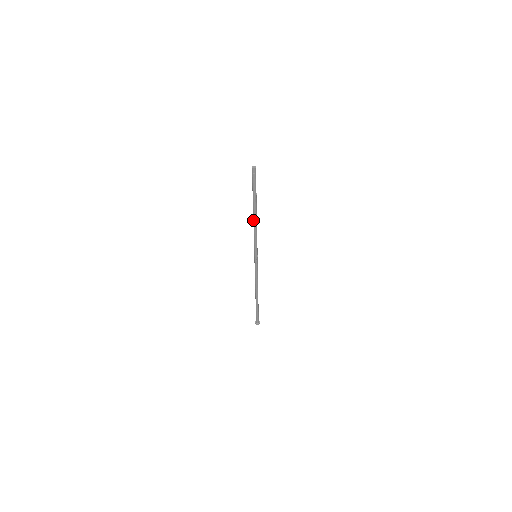
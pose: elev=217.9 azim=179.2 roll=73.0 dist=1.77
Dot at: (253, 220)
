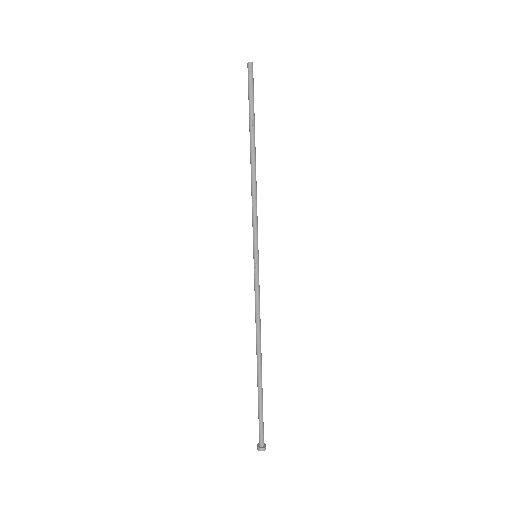
Dot at: occluded
